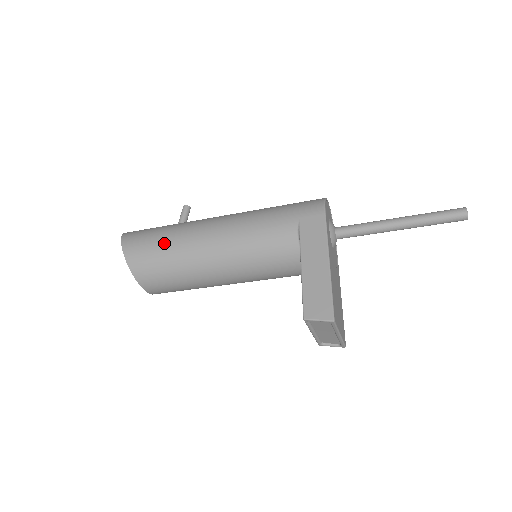
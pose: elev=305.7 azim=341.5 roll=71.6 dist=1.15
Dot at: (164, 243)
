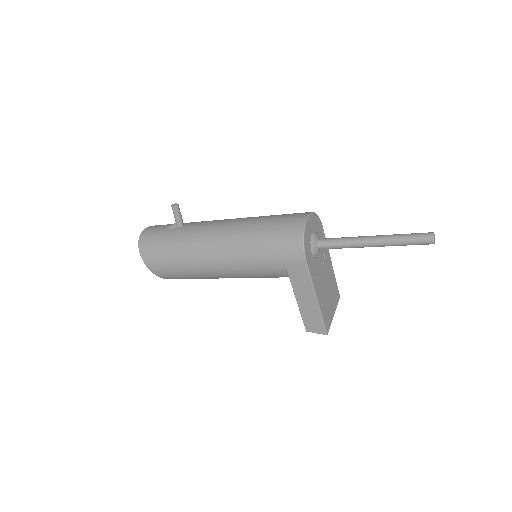
Dot at: (180, 269)
